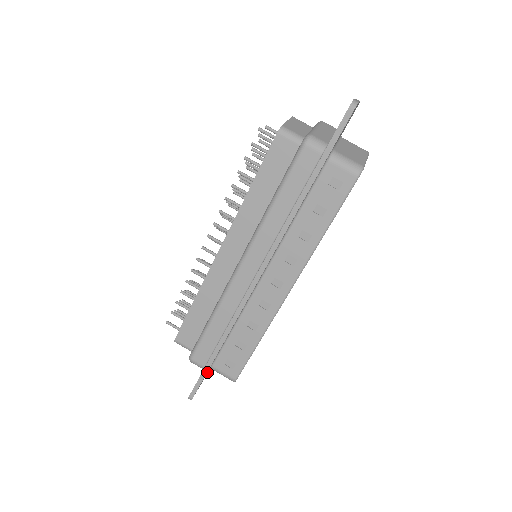
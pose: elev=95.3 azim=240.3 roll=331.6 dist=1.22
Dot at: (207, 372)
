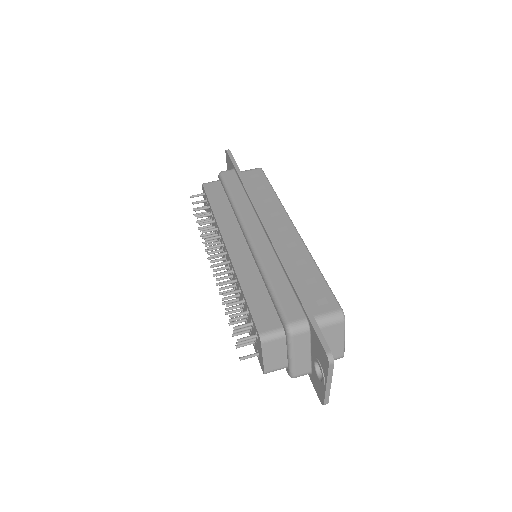
Dot at: occluded
